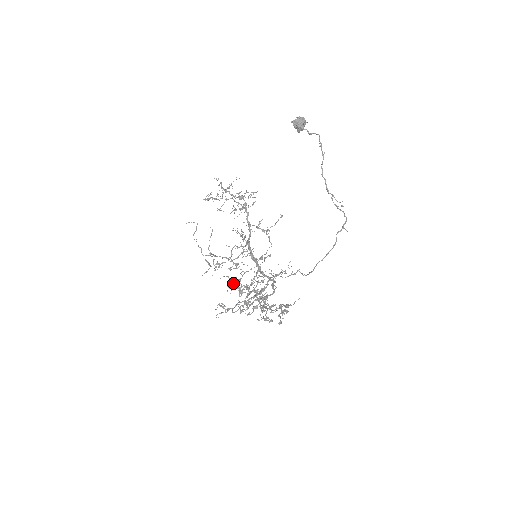
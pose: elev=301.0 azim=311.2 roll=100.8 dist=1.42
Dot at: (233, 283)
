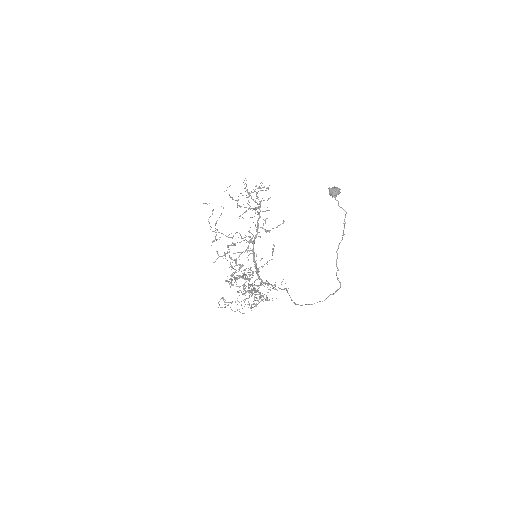
Dot at: occluded
